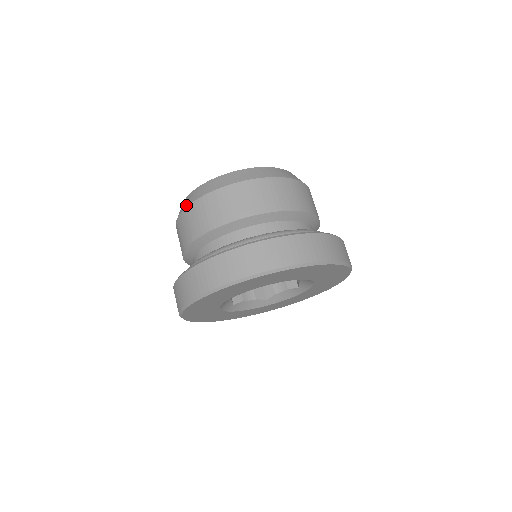
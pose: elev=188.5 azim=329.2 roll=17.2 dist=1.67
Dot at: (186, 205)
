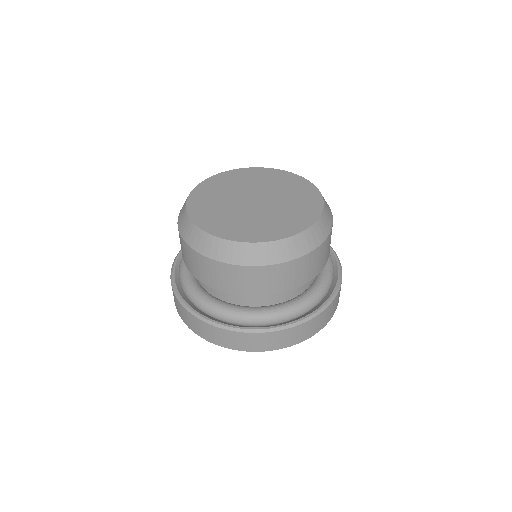
Dot at: (207, 254)
